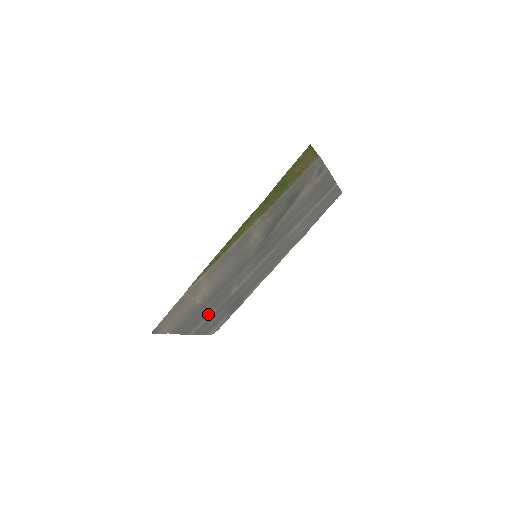
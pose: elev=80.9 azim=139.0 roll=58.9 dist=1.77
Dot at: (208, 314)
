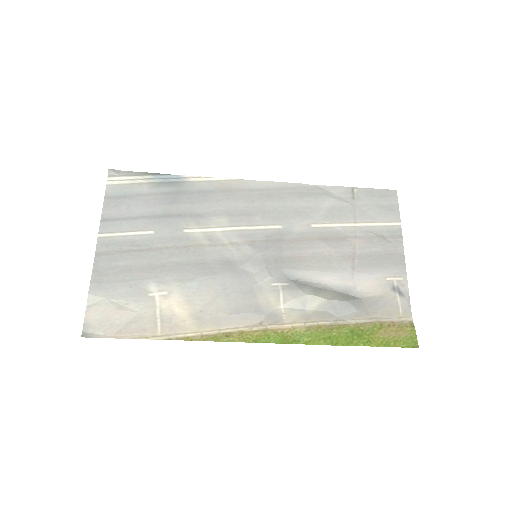
Dot at: (141, 238)
